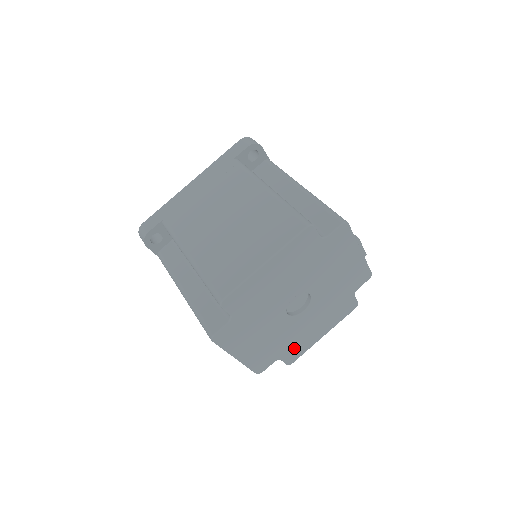
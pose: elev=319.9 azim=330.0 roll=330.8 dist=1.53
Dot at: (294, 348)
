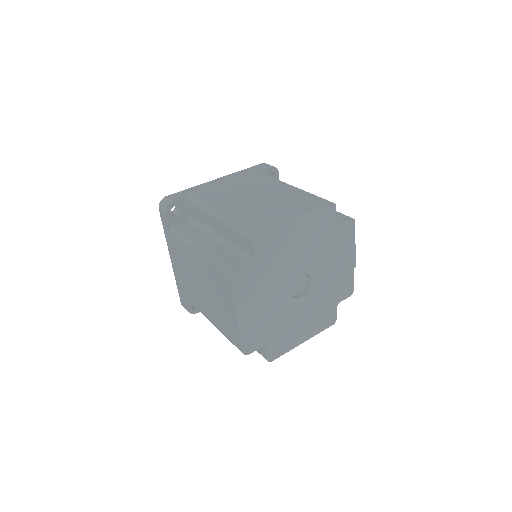
Dot at: (280, 341)
